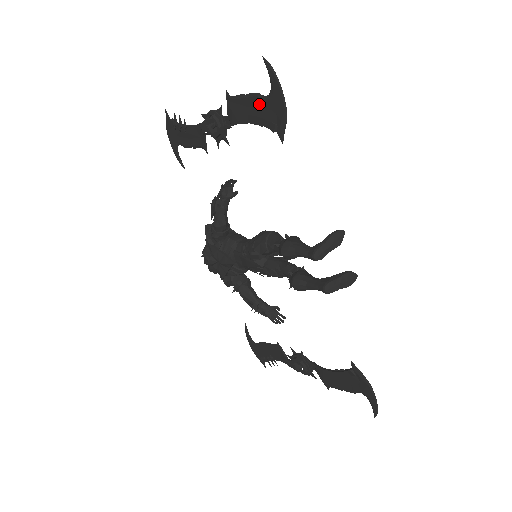
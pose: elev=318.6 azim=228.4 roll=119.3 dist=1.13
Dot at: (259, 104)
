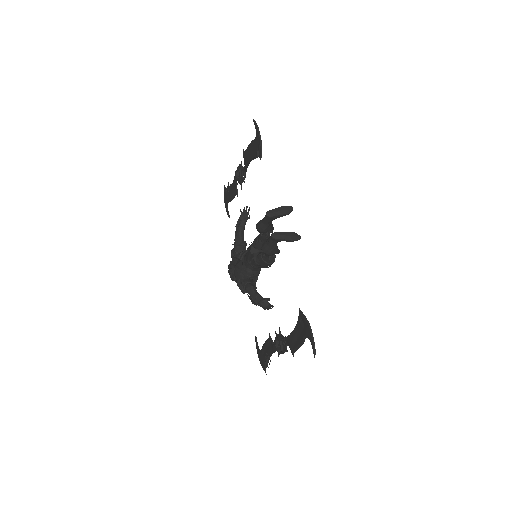
Dot at: (253, 146)
